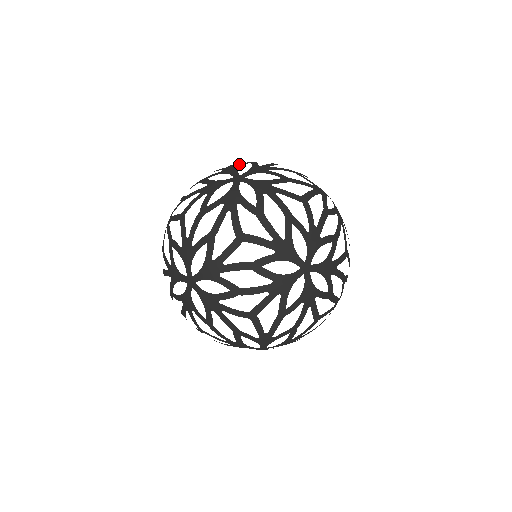
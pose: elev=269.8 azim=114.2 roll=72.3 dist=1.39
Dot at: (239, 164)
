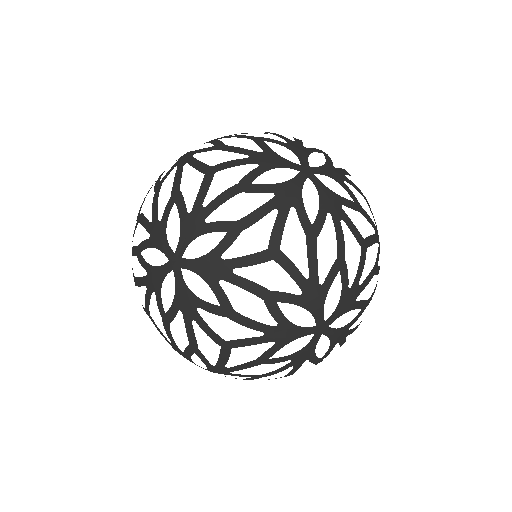
Dot at: occluded
